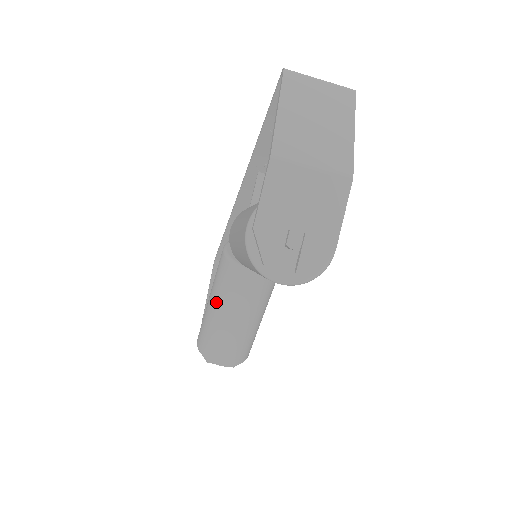
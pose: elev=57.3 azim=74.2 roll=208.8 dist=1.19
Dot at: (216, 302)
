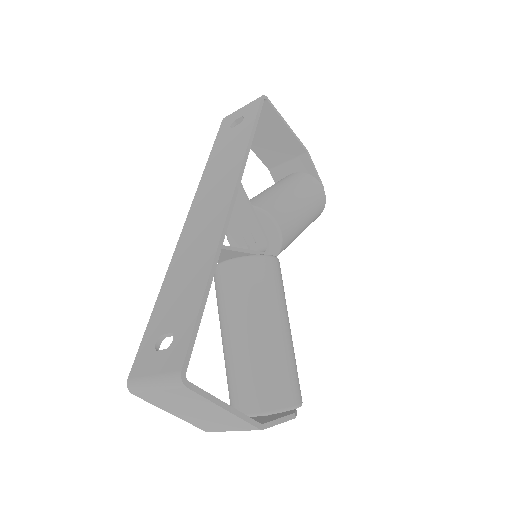
Dot at: occluded
